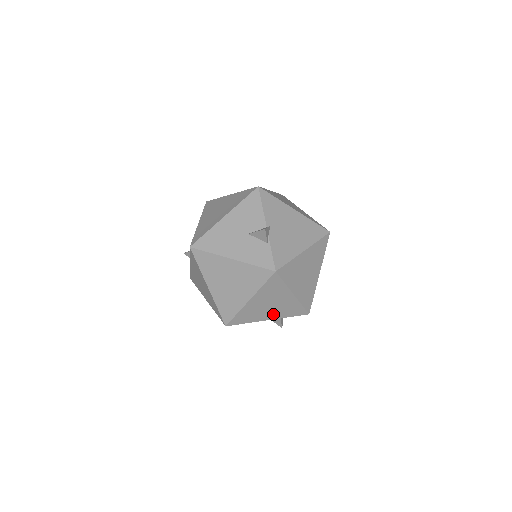
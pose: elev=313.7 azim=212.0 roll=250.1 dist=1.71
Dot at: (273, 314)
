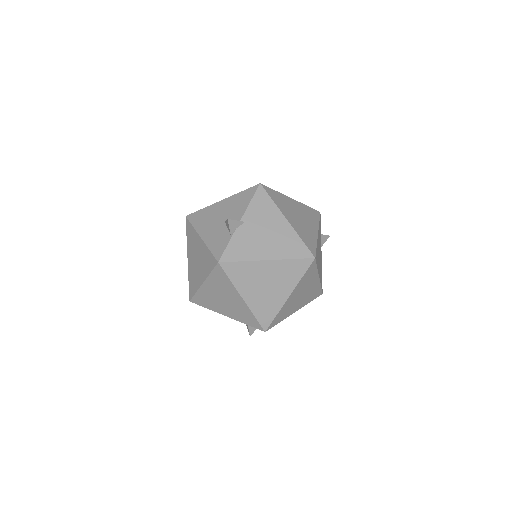
Dot at: (229, 312)
